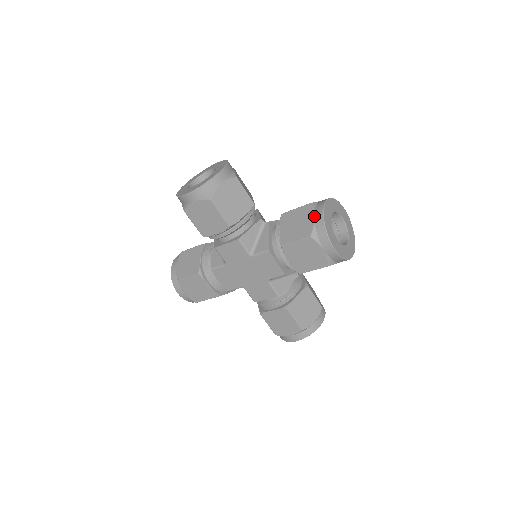
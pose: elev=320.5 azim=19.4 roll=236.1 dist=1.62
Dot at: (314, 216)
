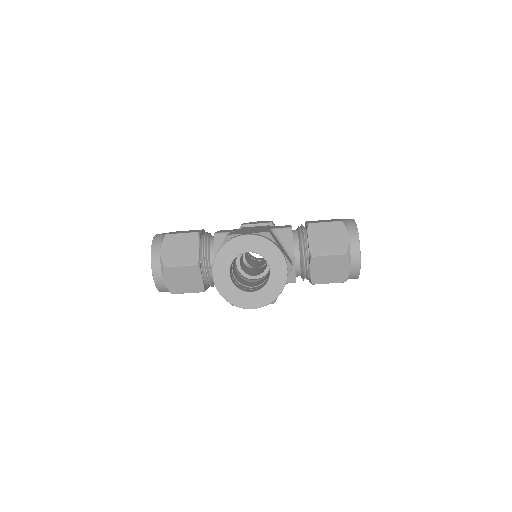
Dot at: occluded
